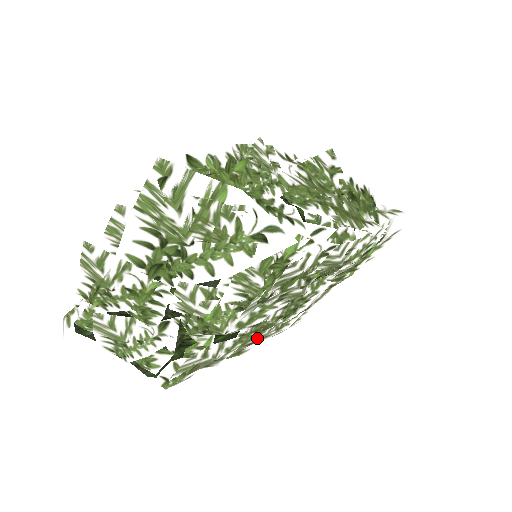
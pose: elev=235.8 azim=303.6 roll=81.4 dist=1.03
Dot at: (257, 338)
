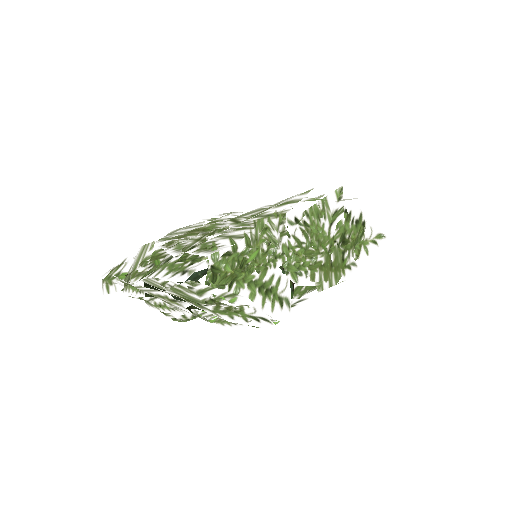
Dot at: occluded
